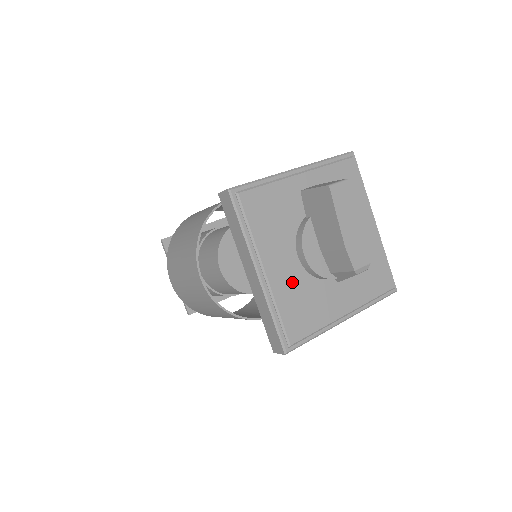
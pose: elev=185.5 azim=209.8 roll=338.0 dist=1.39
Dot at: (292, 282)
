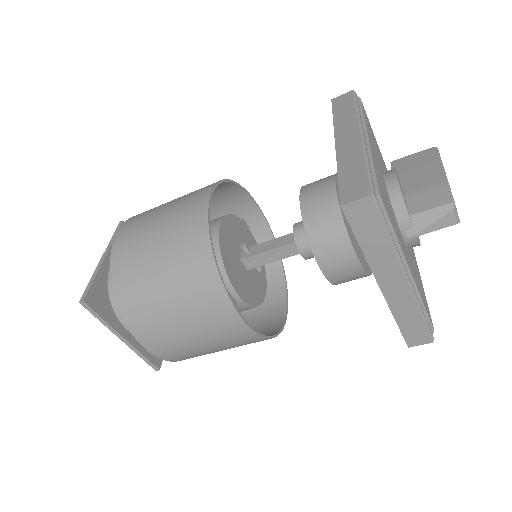
Dot at: (381, 178)
